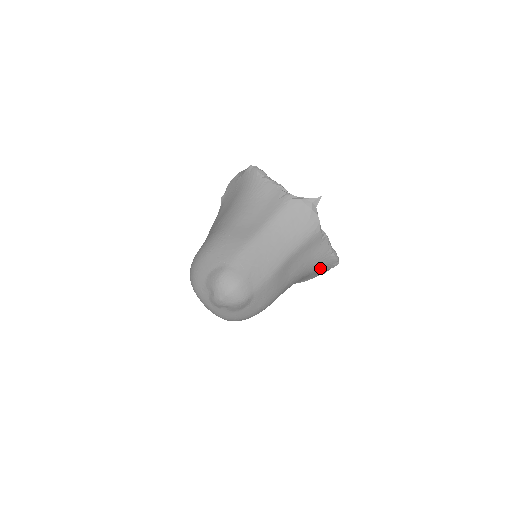
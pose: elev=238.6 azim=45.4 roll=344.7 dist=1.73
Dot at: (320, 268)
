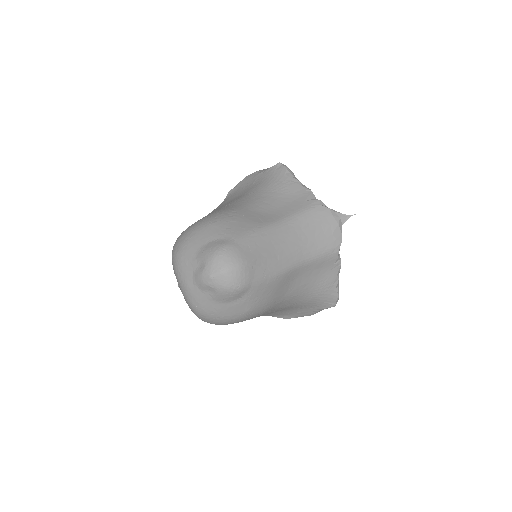
Dot at: (316, 302)
